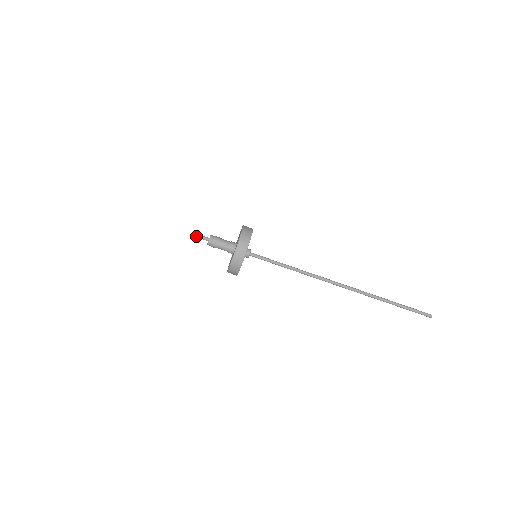
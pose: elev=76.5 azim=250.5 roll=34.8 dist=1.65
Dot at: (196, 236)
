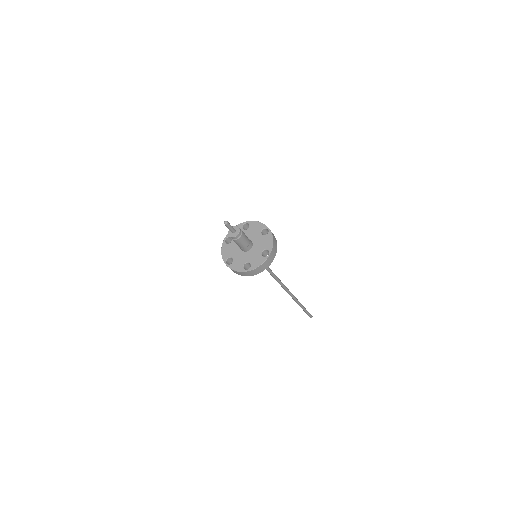
Dot at: (226, 226)
